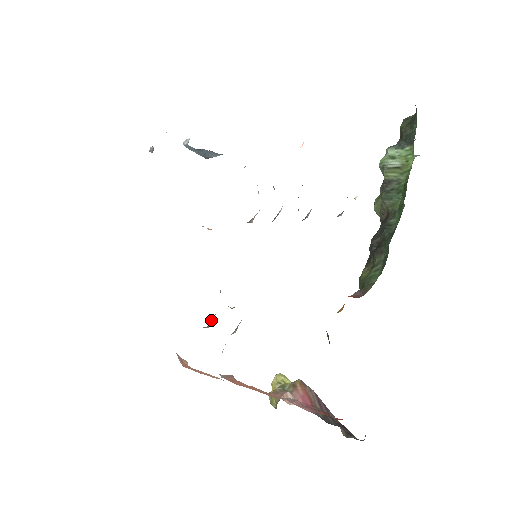
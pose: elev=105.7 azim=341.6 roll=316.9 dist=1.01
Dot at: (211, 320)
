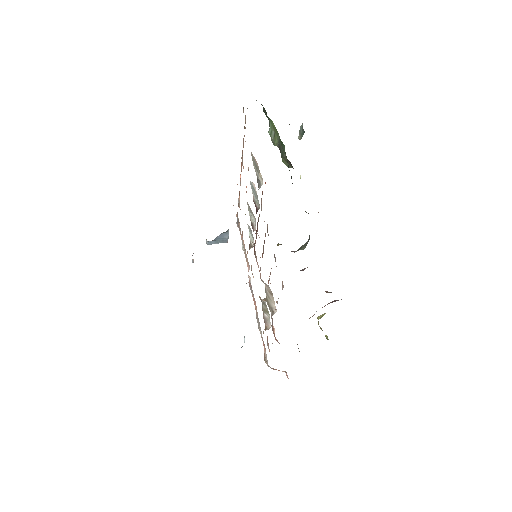
Dot at: (265, 321)
